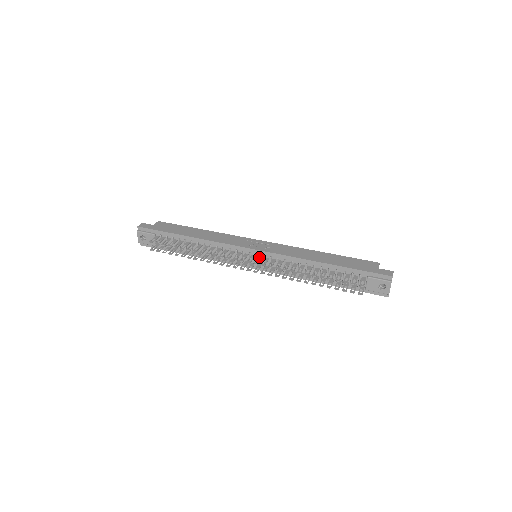
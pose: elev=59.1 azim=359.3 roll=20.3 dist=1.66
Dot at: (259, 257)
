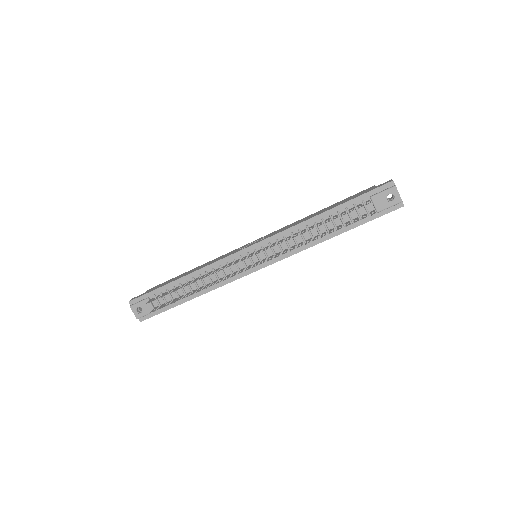
Dot at: (258, 250)
